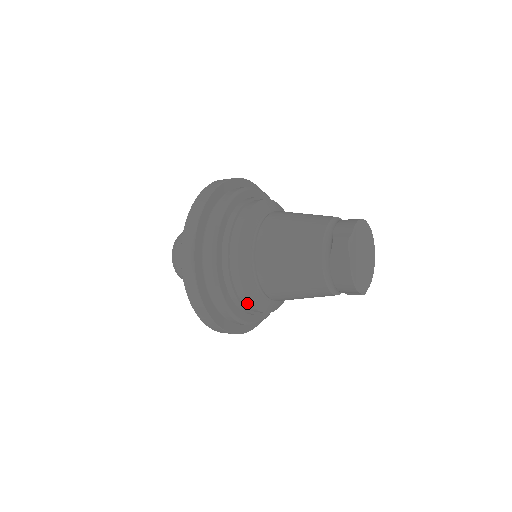
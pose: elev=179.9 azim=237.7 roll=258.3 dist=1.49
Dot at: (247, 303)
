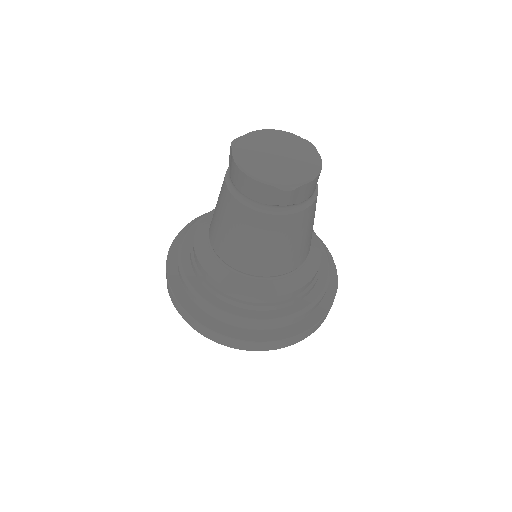
Dot at: (213, 282)
